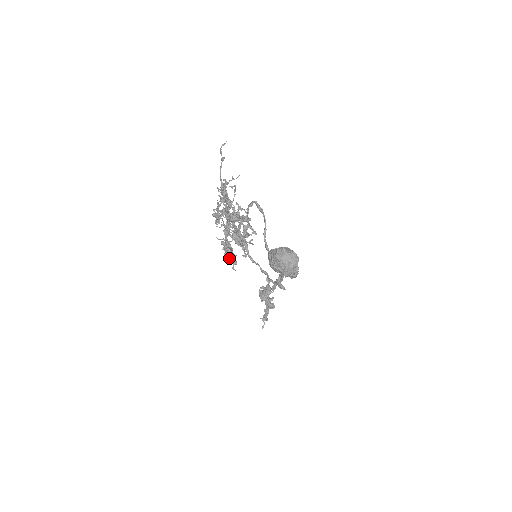
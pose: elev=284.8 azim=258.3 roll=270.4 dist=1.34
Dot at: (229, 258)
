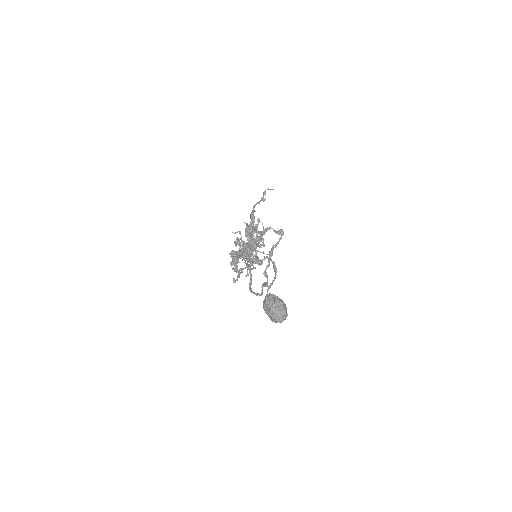
Dot at: occluded
